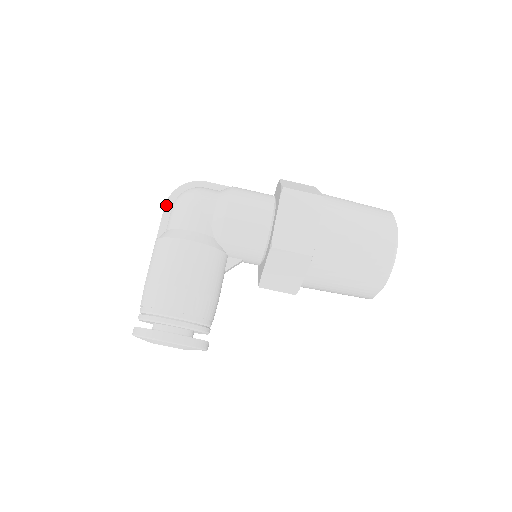
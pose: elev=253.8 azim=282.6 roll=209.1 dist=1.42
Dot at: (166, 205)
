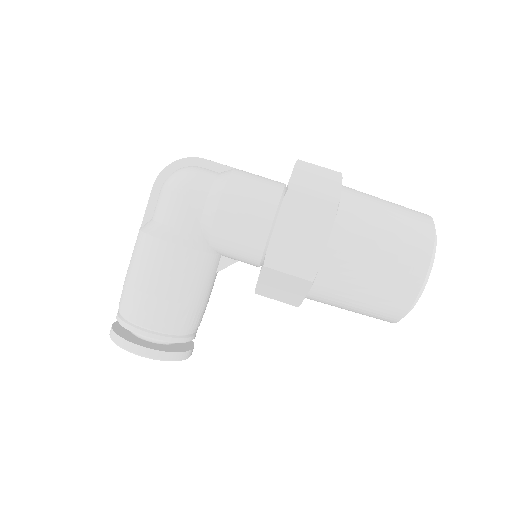
Dot at: (154, 186)
